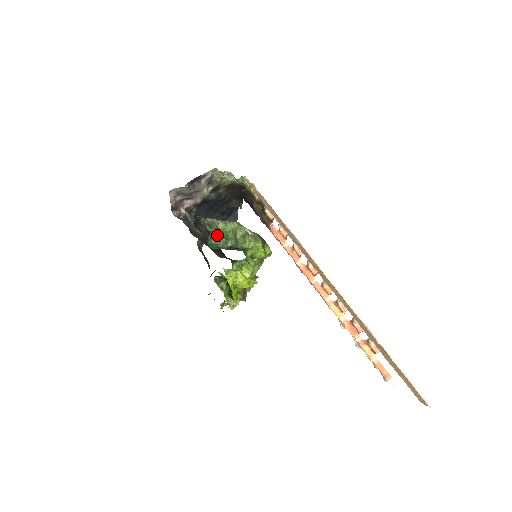
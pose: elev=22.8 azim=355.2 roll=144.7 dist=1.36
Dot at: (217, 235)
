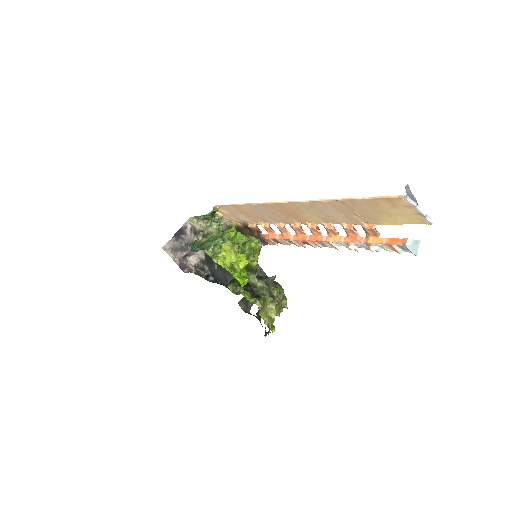
Dot at: (200, 245)
